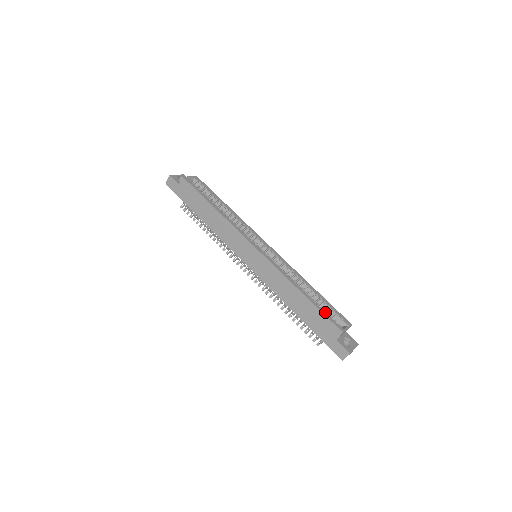
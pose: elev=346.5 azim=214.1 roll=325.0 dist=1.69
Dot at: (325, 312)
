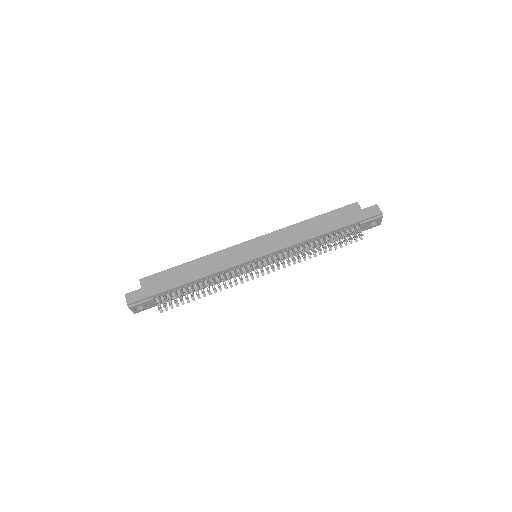
Dot at: (334, 212)
